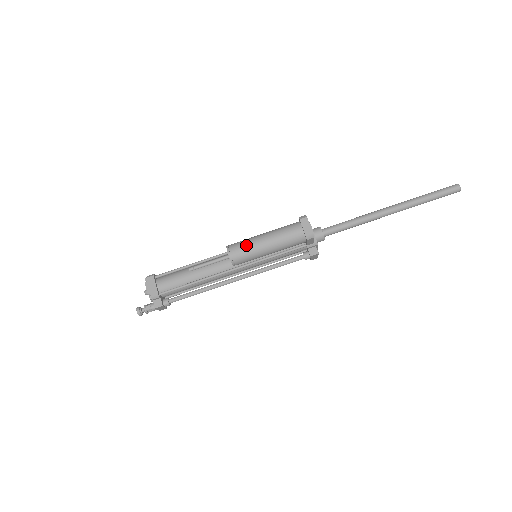
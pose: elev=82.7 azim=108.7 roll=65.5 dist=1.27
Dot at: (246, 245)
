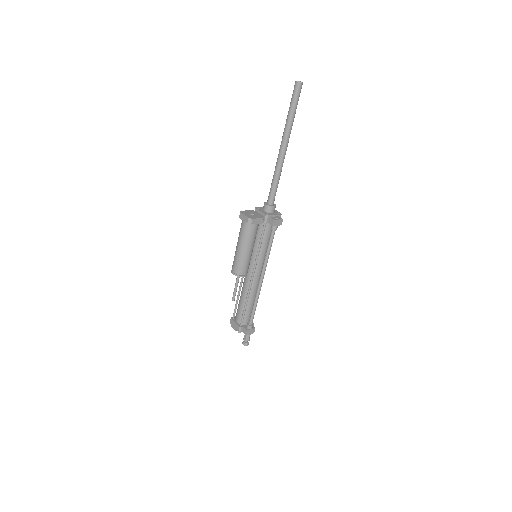
Dot at: (234, 260)
